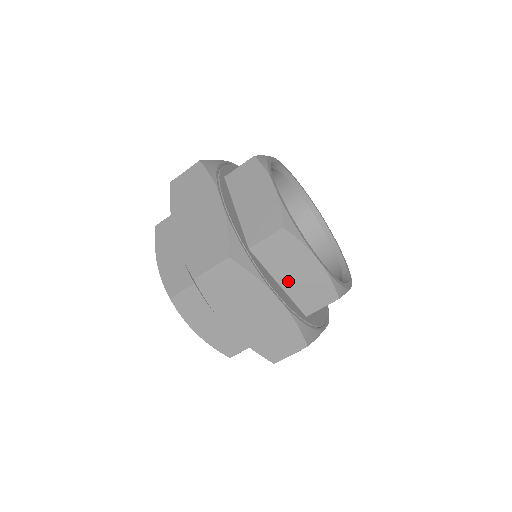
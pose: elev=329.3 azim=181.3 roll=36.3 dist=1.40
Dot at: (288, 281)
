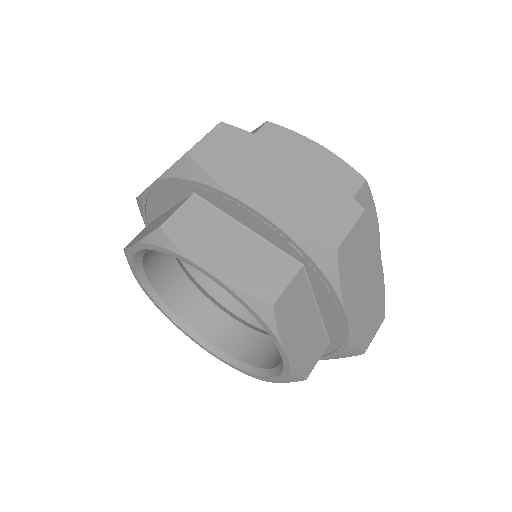
Dot at: occluded
